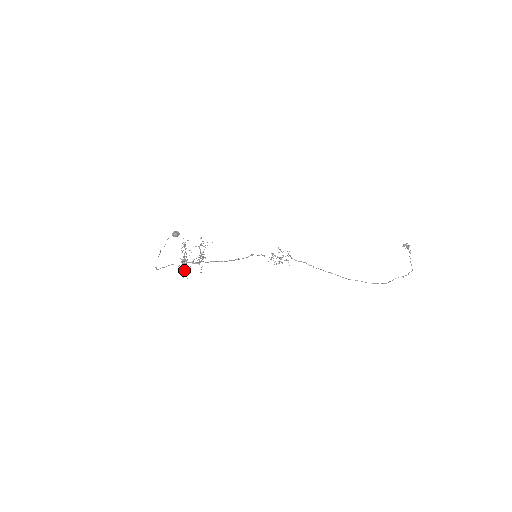
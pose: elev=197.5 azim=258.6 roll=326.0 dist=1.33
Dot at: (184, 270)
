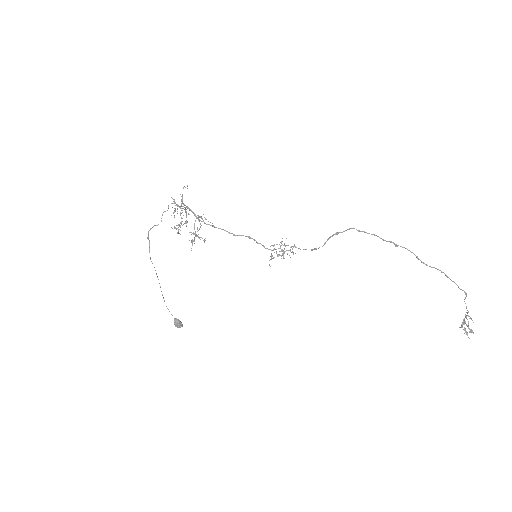
Dot at: (176, 204)
